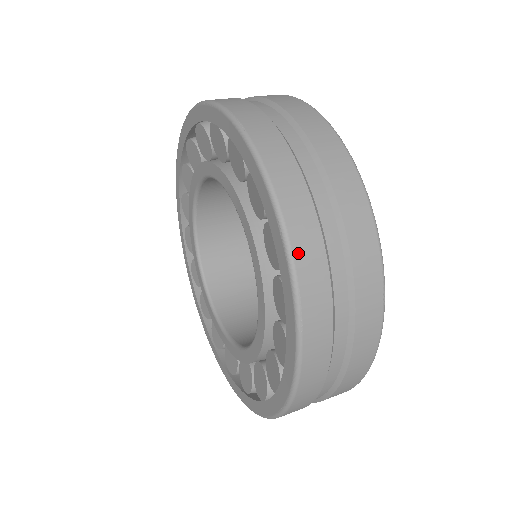
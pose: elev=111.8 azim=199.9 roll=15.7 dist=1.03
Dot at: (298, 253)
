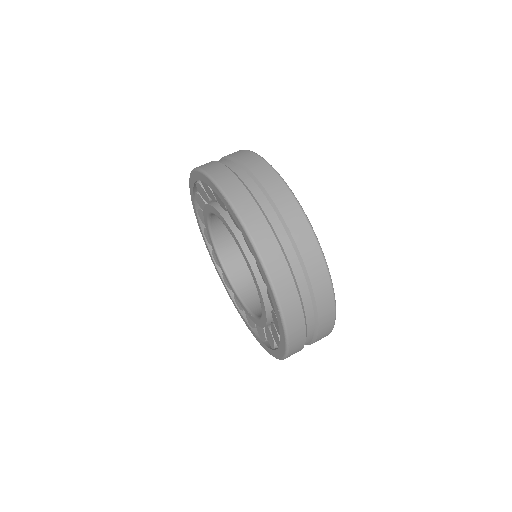
Dot at: (288, 321)
